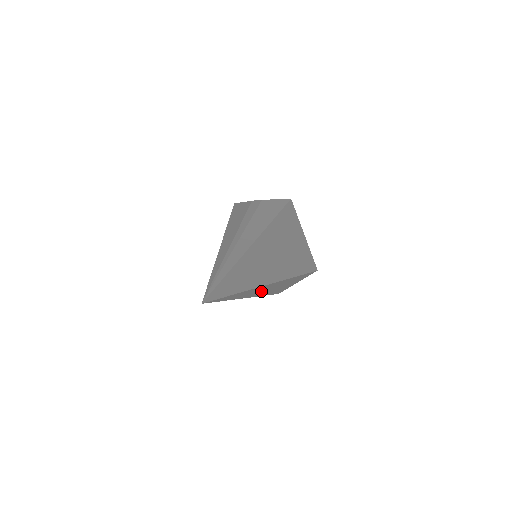
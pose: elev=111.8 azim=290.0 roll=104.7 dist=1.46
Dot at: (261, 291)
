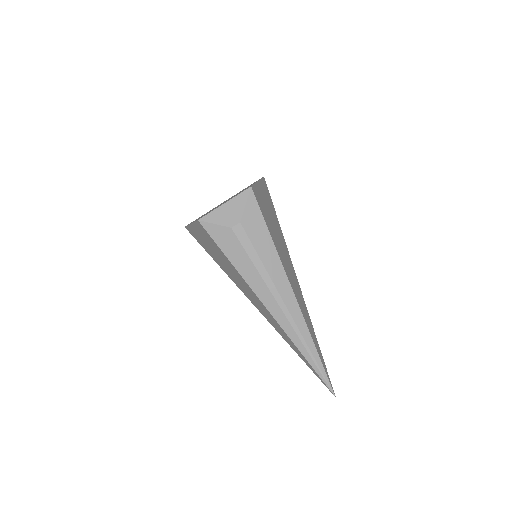
Dot at: occluded
